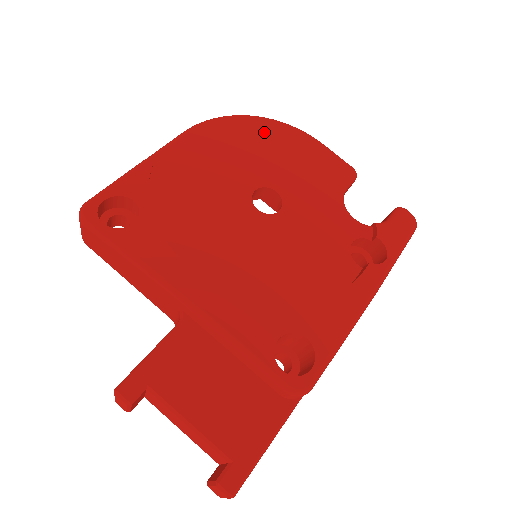
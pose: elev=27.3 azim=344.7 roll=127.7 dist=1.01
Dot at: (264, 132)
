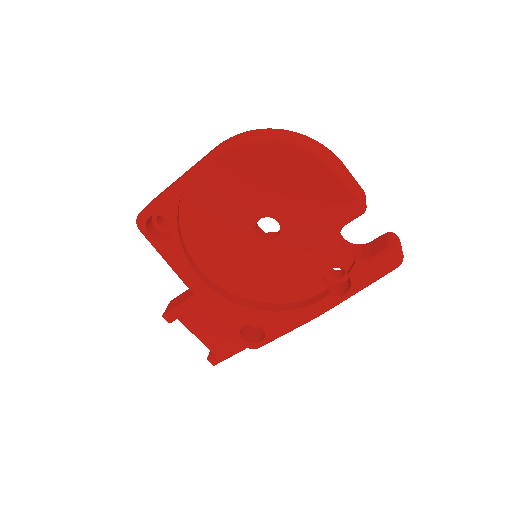
Dot at: (283, 161)
